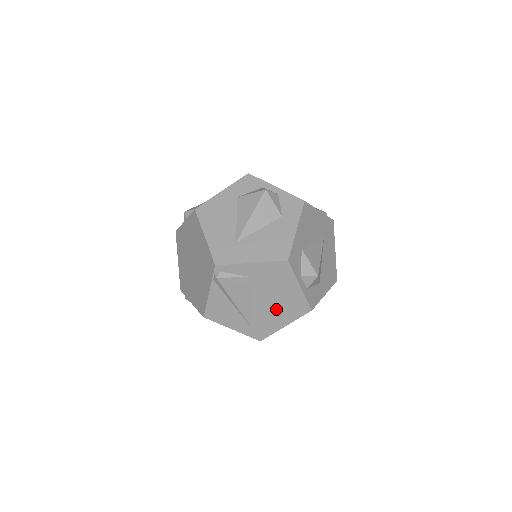
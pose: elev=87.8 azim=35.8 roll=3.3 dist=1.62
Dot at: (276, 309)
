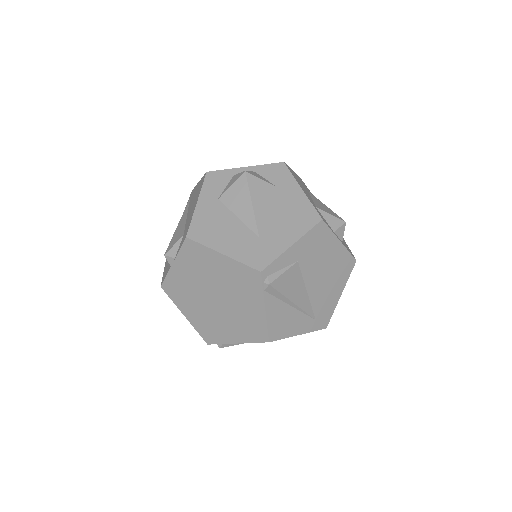
Dot at: (328, 282)
